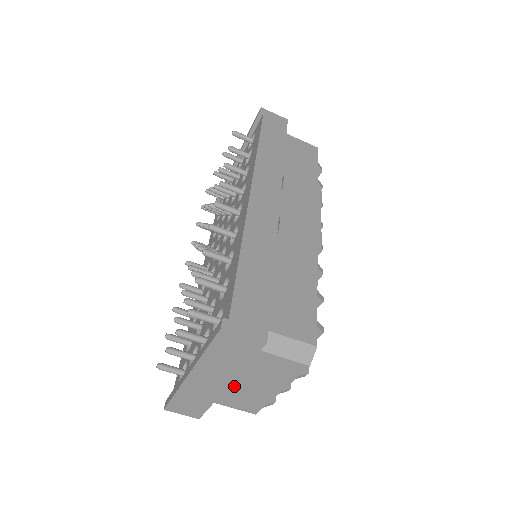
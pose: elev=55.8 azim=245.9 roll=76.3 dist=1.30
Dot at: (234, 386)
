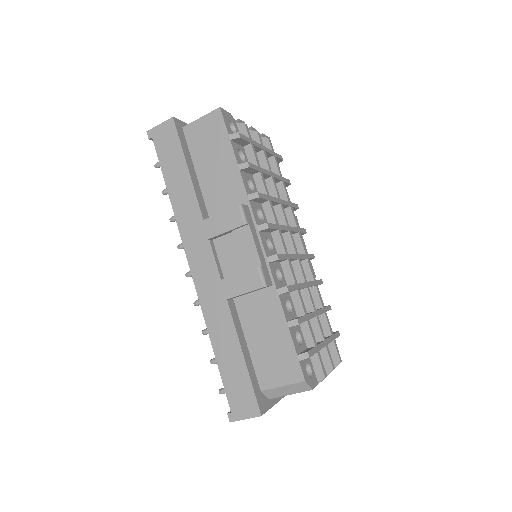
Dot at: occluded
